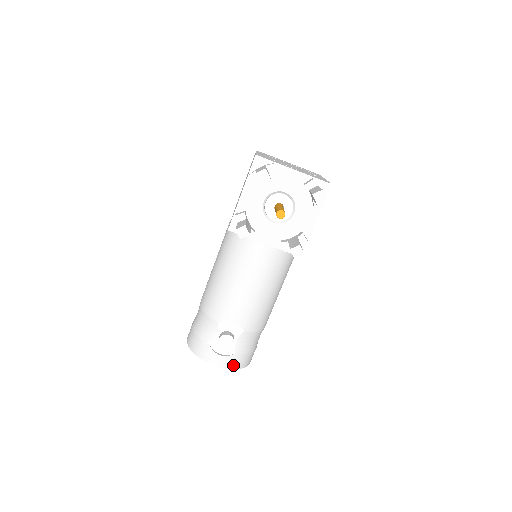
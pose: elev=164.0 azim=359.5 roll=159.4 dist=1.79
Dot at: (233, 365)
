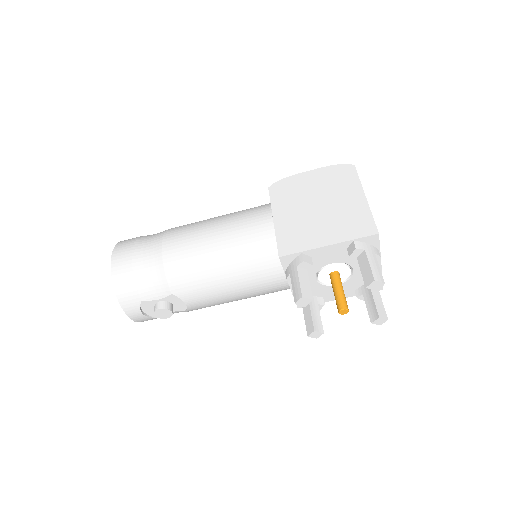
Dot at: (143, 321)
